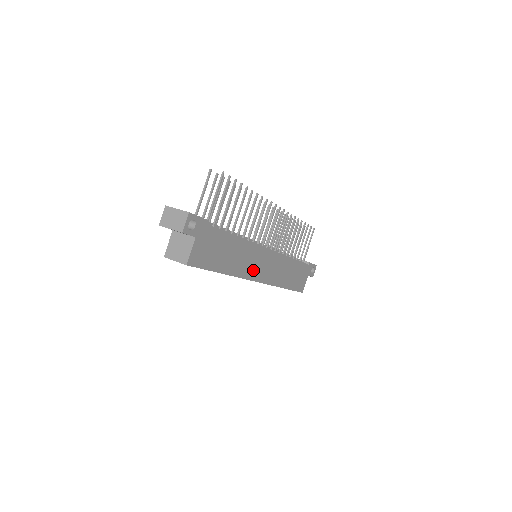
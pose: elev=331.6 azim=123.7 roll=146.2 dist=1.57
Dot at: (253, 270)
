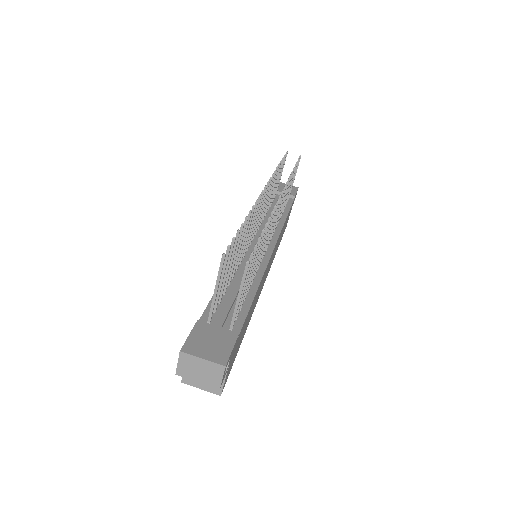
Dot at: (261, 287)
